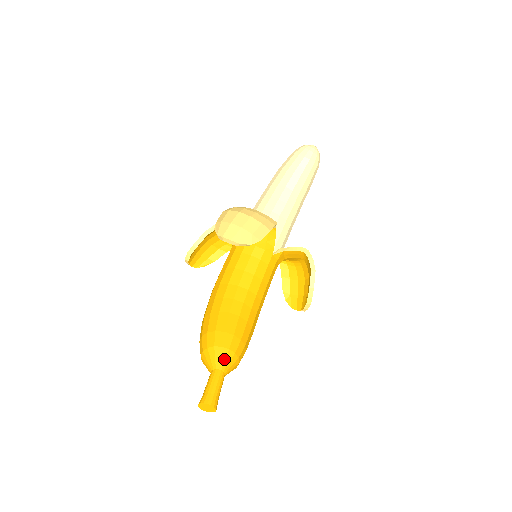
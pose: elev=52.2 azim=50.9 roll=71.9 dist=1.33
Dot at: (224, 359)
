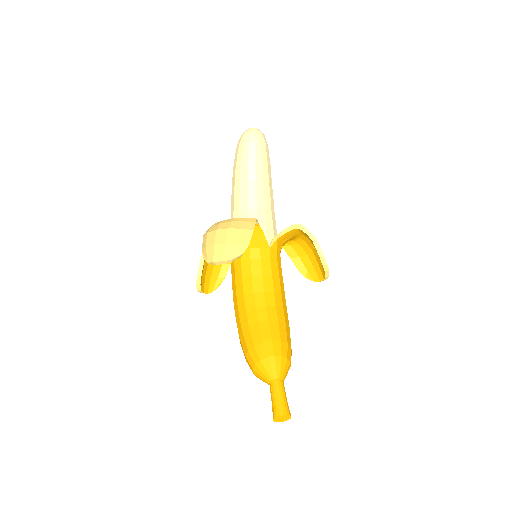
Dot at: (274, 367)
